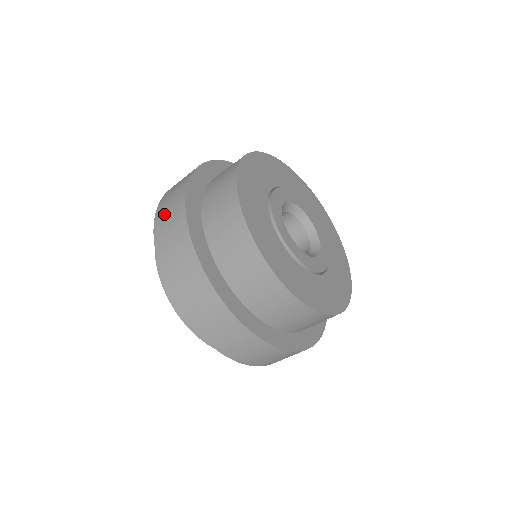
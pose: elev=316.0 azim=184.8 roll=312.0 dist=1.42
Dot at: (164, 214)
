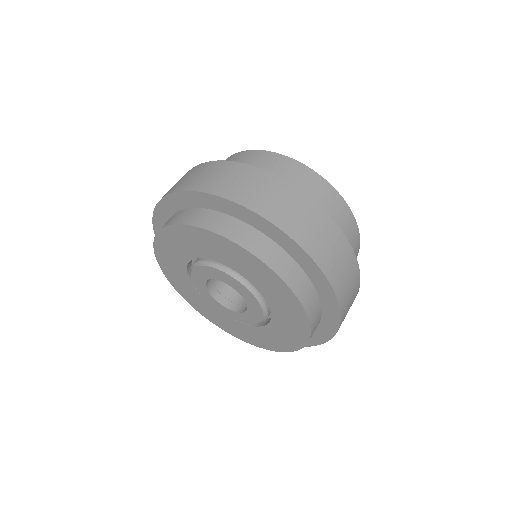
Dot at: (192, 180)
